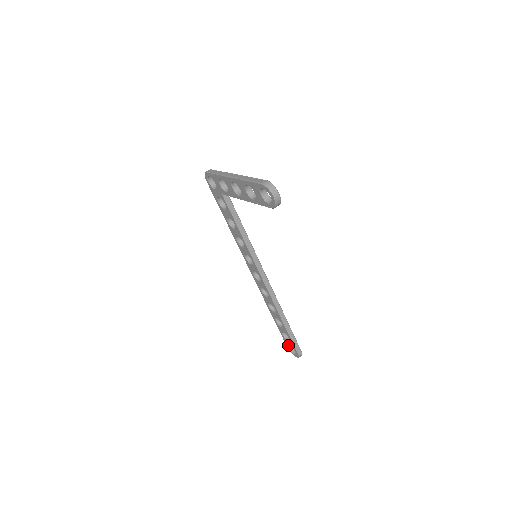
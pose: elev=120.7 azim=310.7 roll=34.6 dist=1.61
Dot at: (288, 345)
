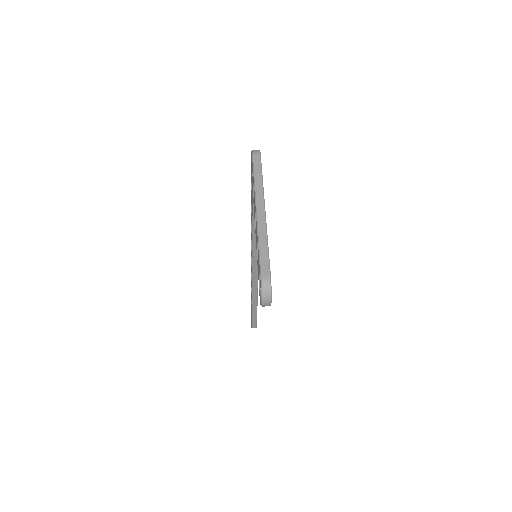
Dot at: occluded
